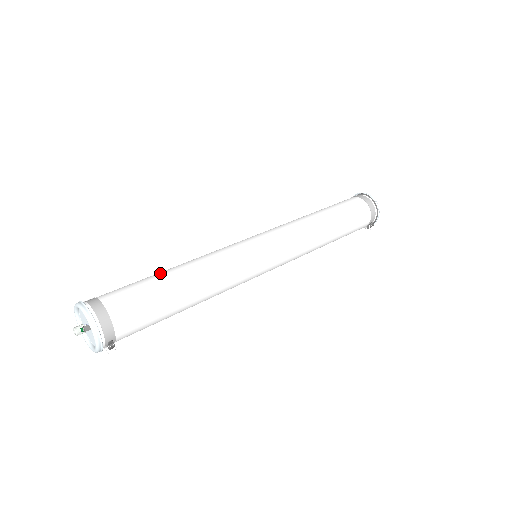
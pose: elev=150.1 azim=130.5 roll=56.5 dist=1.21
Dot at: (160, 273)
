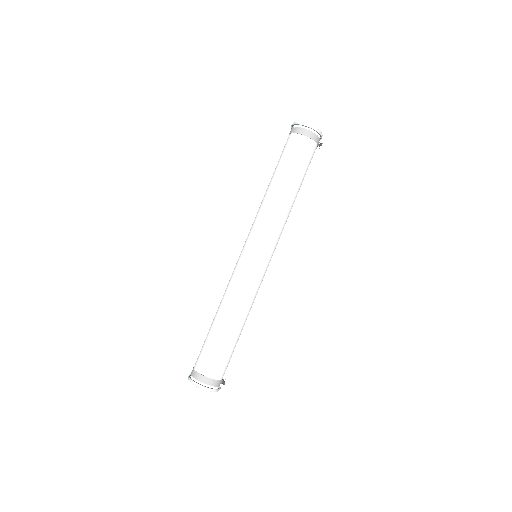
Dot at: (215, 329)
